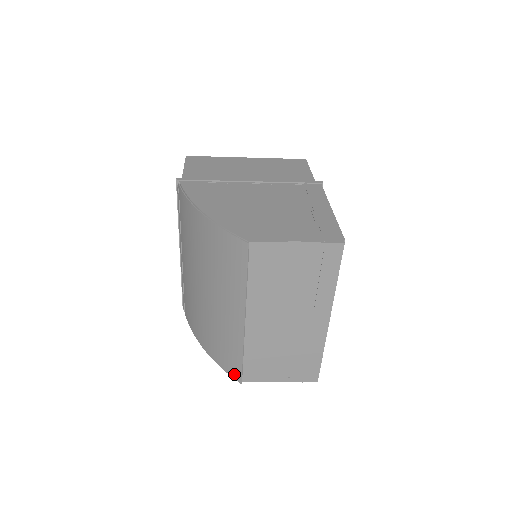
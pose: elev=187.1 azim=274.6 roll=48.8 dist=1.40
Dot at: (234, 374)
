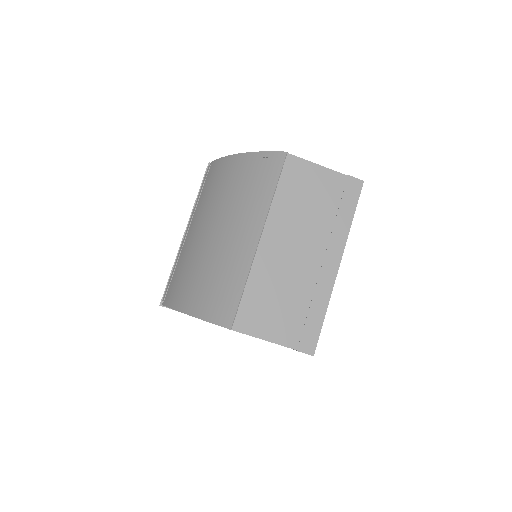
Dot at: (224, 319)
